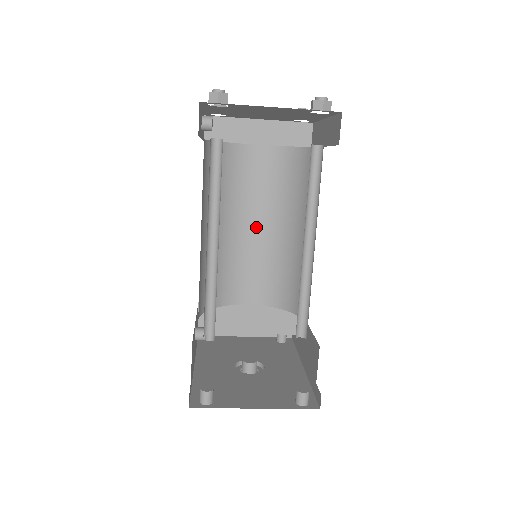
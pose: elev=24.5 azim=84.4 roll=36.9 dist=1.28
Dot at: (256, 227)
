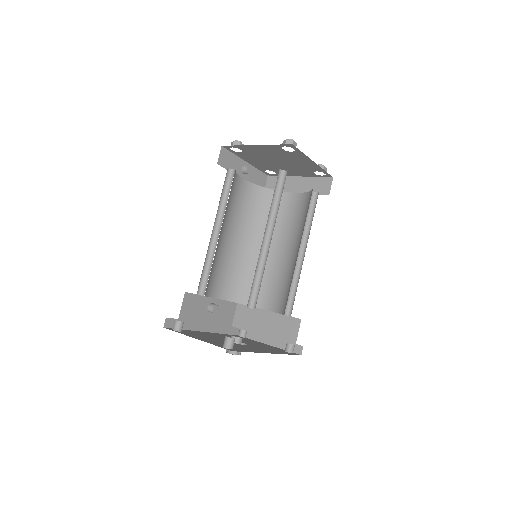
Dot at: (282, 250)
